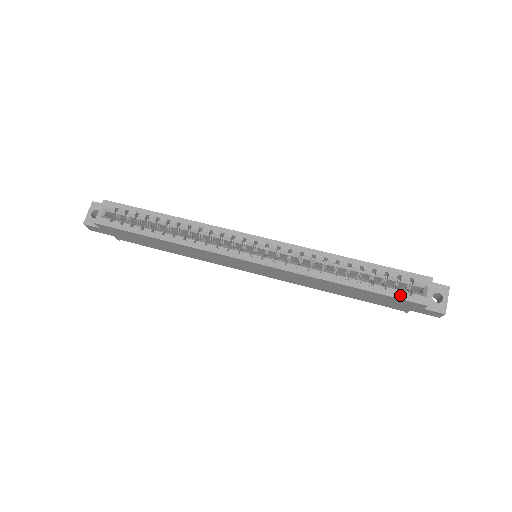
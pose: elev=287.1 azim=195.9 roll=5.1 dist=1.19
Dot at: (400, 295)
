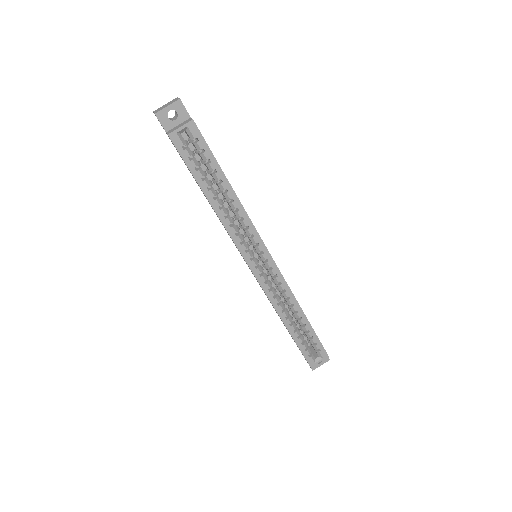
Dot at: (305, 353)
